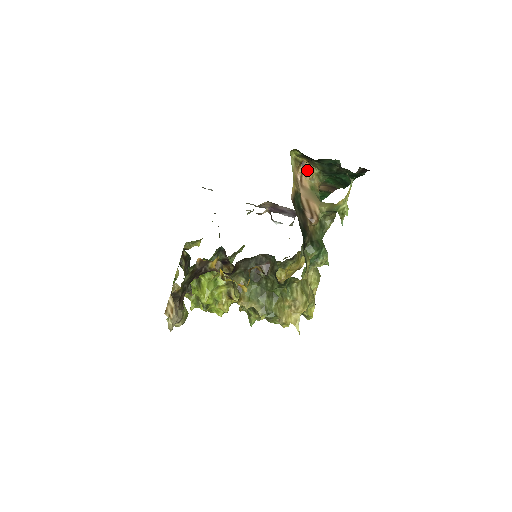
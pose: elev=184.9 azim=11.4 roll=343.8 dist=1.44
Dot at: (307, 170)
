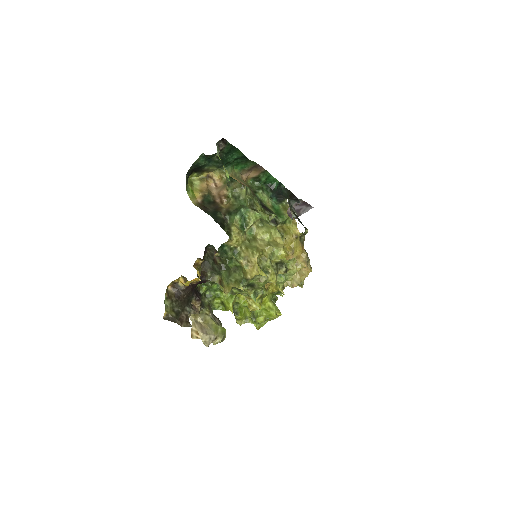
Dot at: (214, 177)
